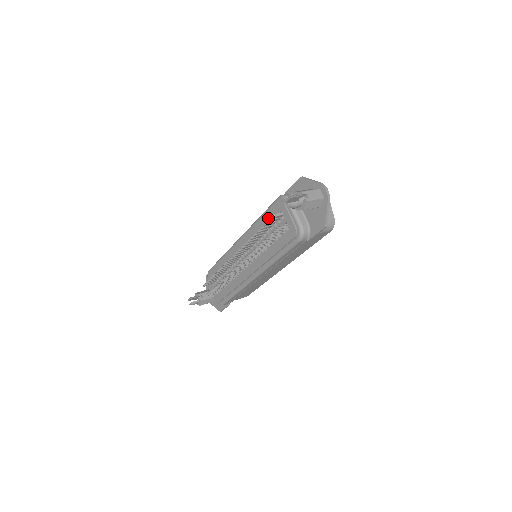
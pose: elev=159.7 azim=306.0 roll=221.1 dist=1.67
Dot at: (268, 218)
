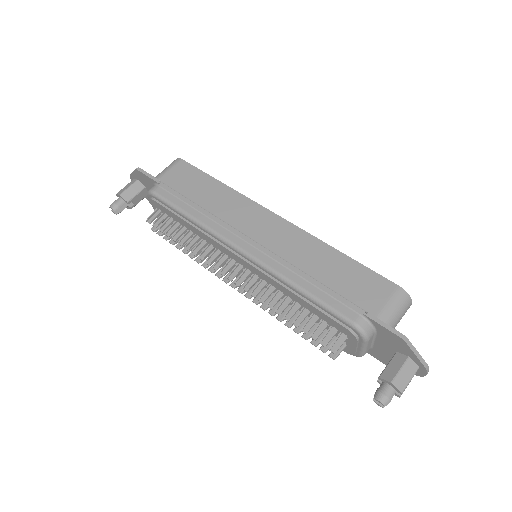
Dot at: (318, 313)
